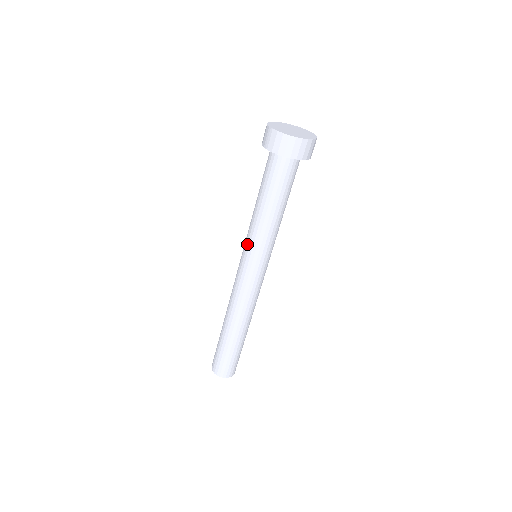
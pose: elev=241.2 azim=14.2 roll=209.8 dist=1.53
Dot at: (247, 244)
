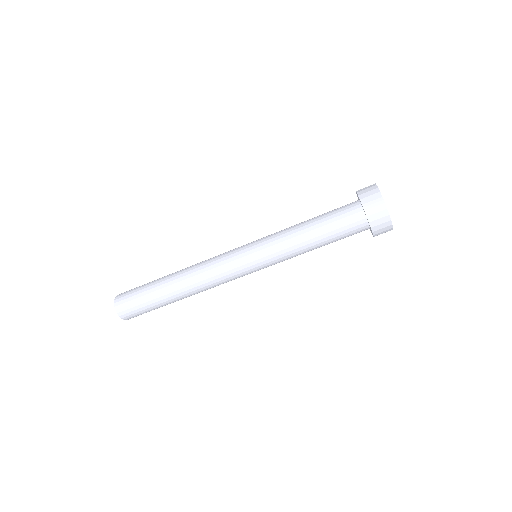
Dot at: (265, 248)
